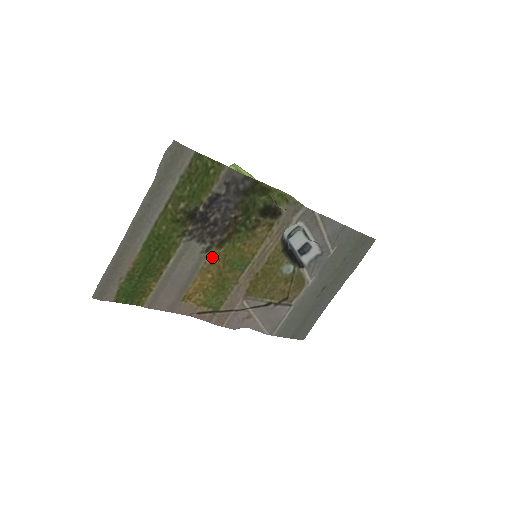
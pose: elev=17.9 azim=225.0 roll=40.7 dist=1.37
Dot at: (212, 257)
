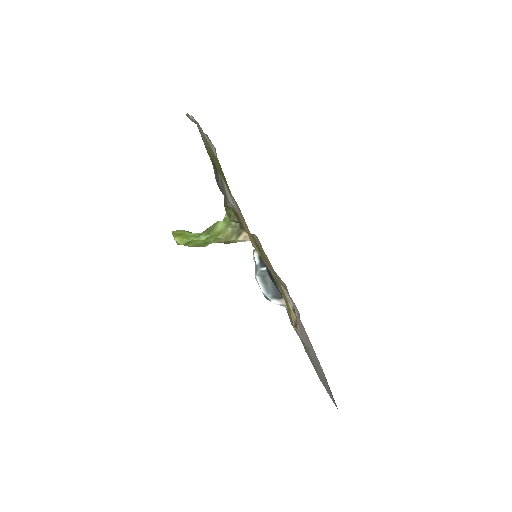
Dot at: (240, 219)
